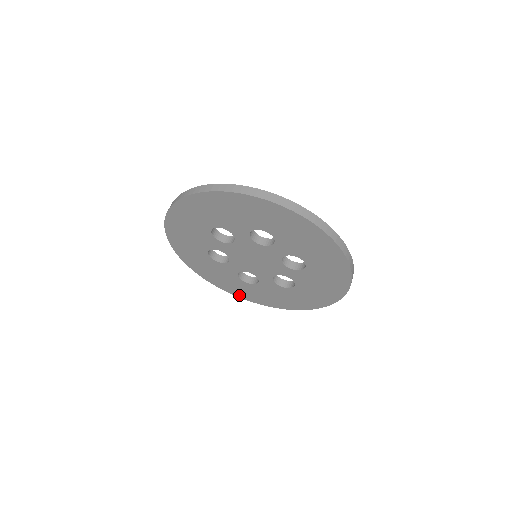
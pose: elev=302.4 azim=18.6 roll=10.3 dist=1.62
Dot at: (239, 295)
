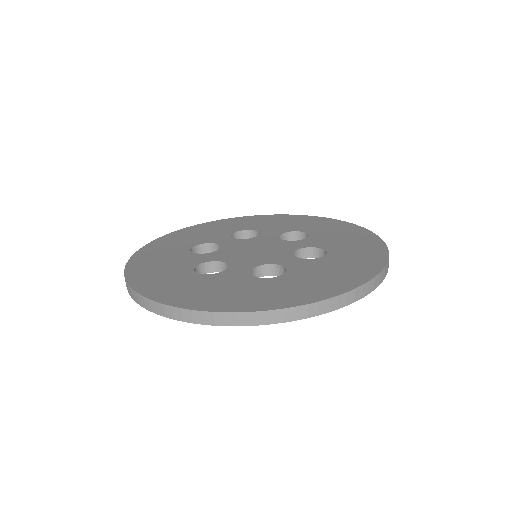
Dot at: occluded
